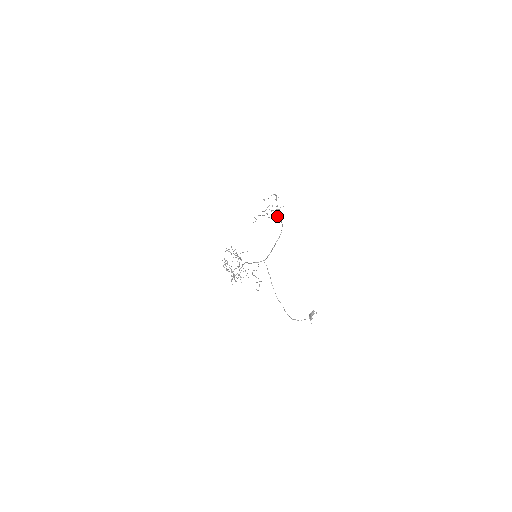
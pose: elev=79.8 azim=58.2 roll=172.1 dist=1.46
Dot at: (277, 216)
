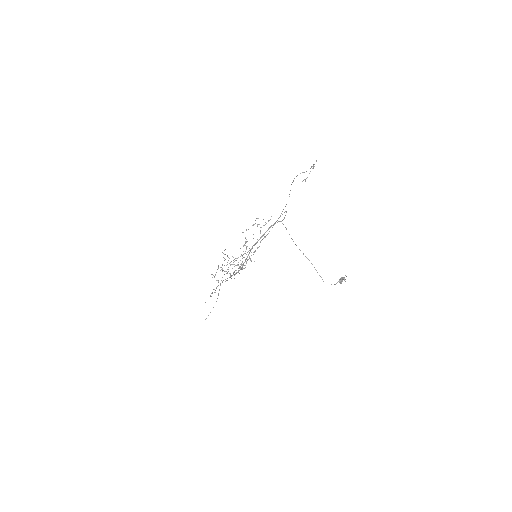
Dot at: occluded
